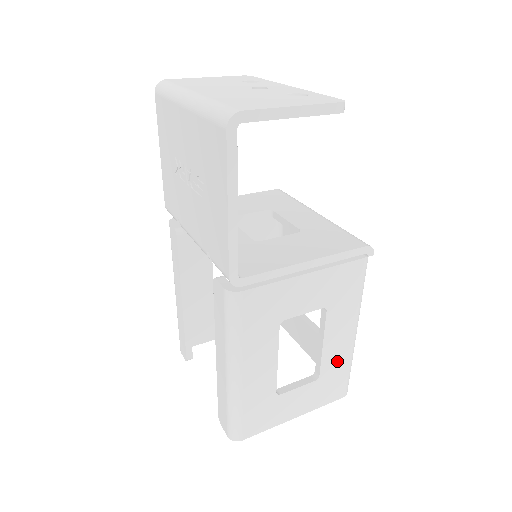
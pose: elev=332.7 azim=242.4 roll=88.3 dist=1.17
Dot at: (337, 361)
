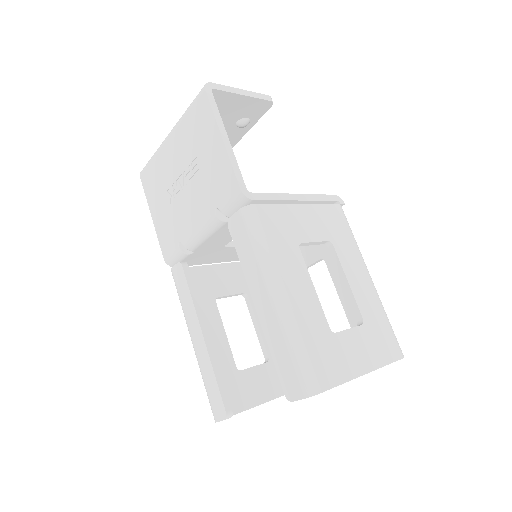
Dot at: (371, 306)
